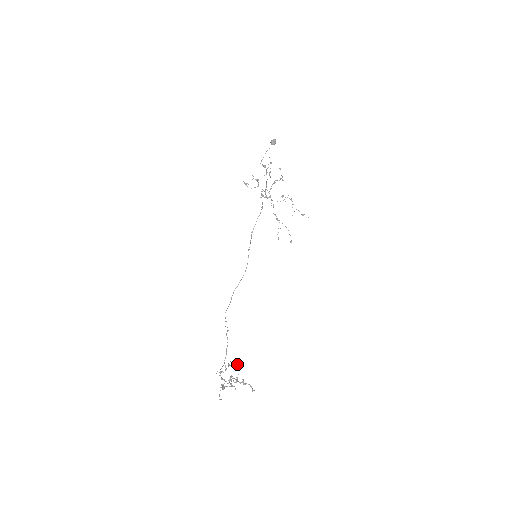
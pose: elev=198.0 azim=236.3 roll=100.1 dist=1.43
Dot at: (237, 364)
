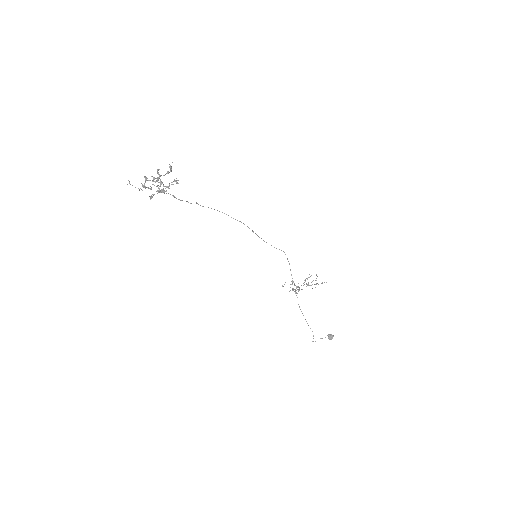
Dot at: (177, 182)
